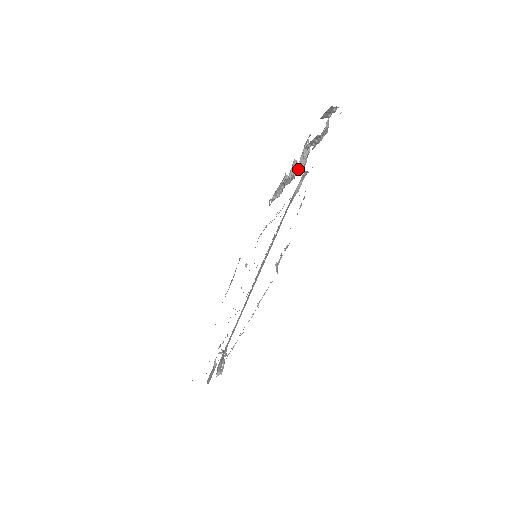
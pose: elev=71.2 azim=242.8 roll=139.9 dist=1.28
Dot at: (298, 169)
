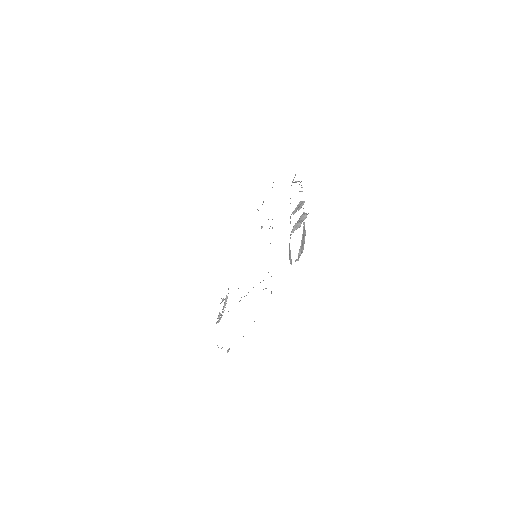
Dot at: occluded
